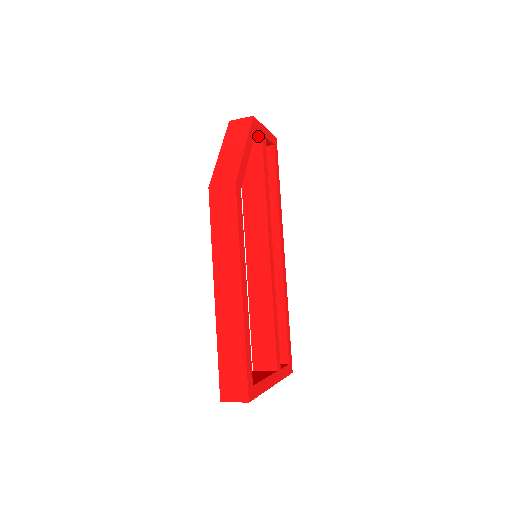
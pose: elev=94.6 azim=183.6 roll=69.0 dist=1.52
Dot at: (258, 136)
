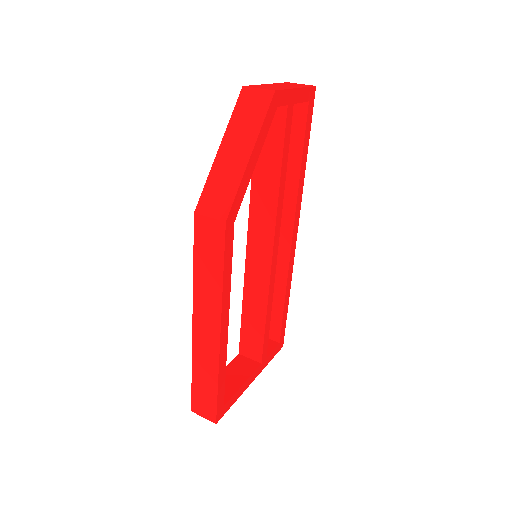
Dot at: (282, 106)
